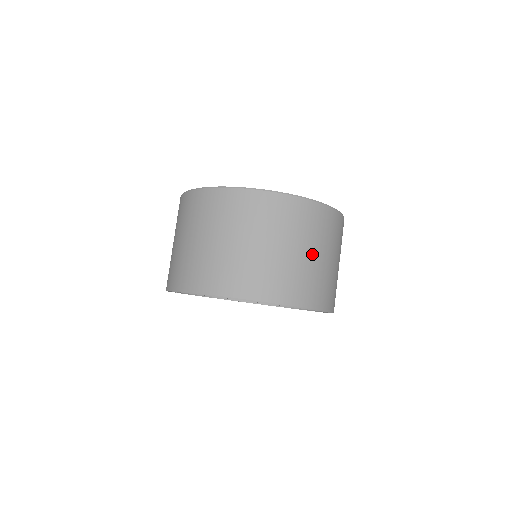
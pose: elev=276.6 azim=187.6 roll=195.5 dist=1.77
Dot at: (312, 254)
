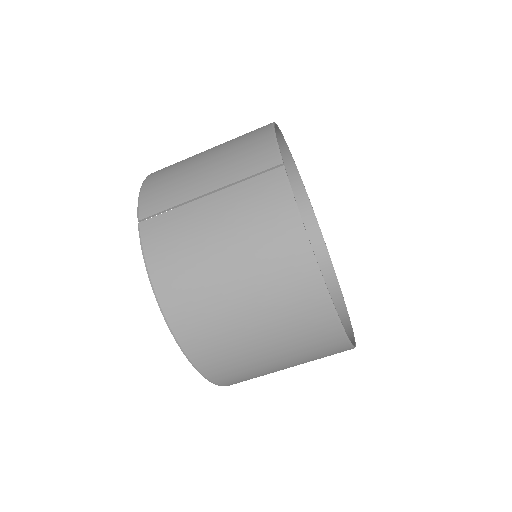
Dot at: occluded
